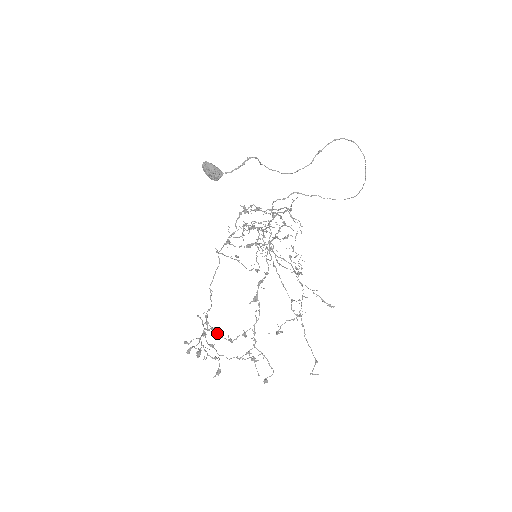
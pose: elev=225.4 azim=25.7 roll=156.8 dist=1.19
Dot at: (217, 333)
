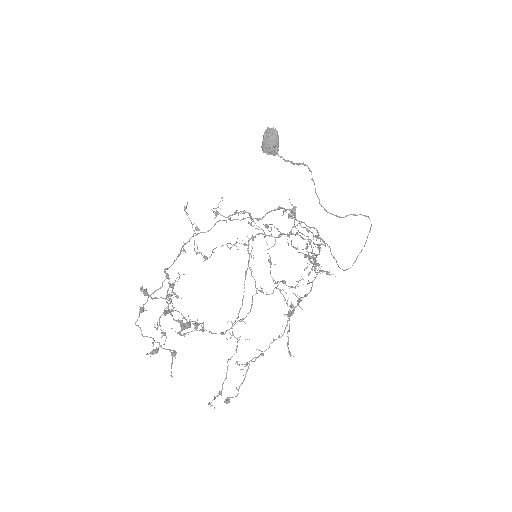
Dot at: occluded
